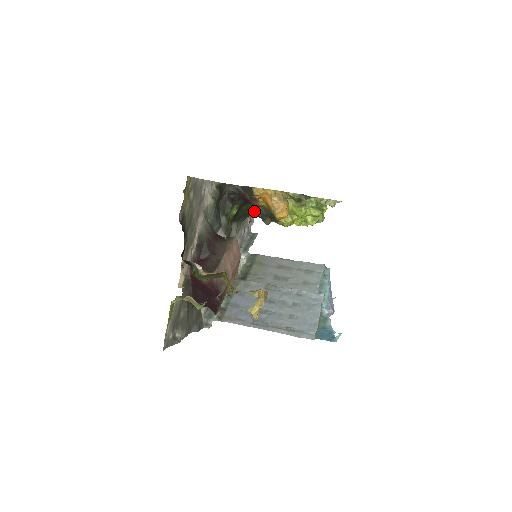
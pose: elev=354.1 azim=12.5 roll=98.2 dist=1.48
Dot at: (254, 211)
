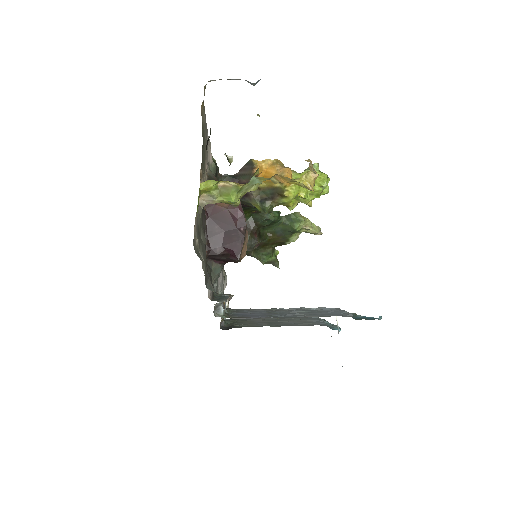
Dot at: occluded
